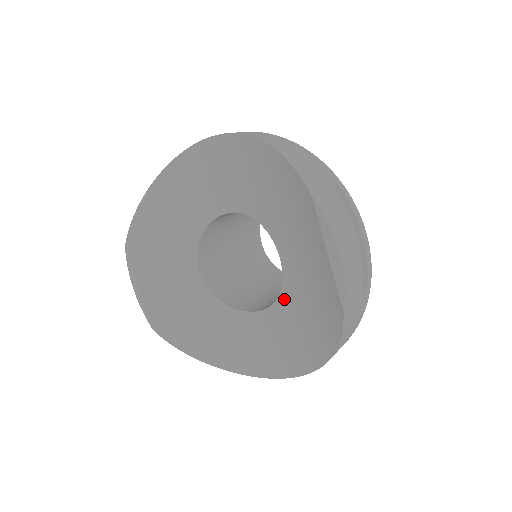
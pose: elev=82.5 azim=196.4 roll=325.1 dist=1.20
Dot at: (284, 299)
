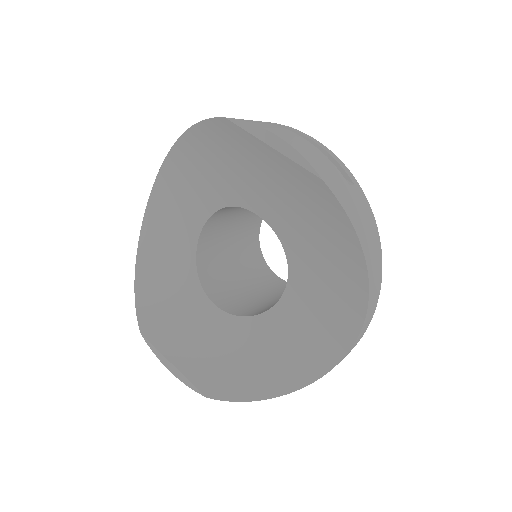
Dot at: (291, 251)
